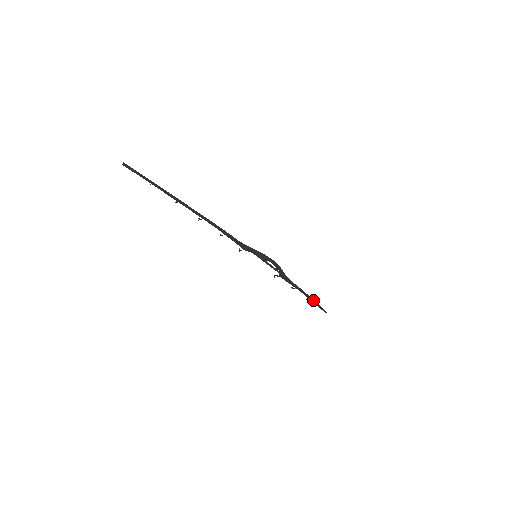
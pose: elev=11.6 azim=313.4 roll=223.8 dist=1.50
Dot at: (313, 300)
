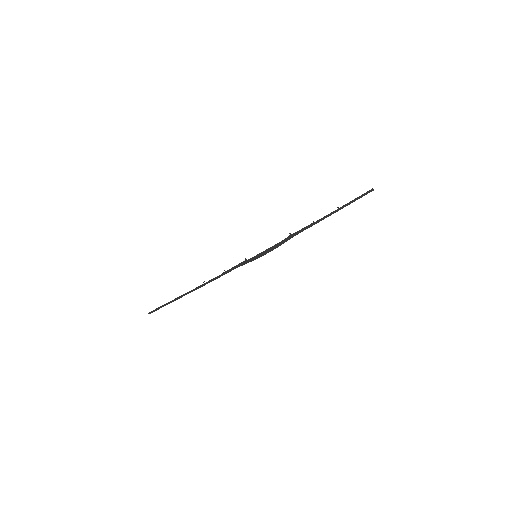
Dot at: (343, 206)
